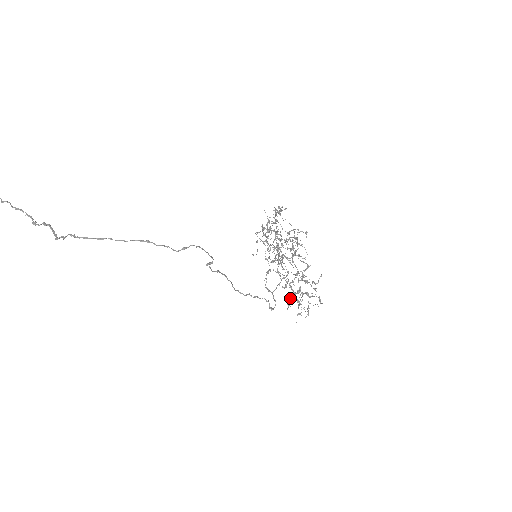
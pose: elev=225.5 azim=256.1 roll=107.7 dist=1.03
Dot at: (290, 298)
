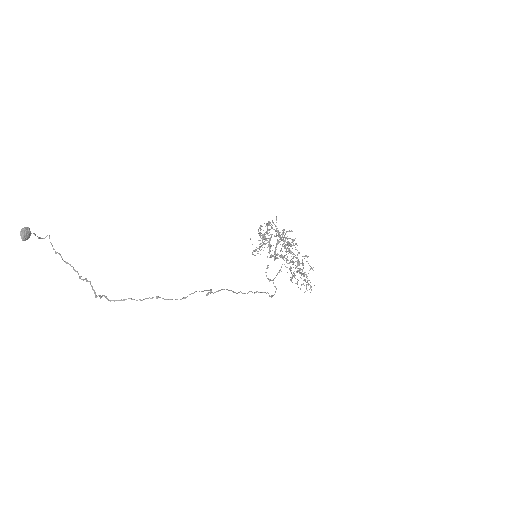
Dot at: occluded
